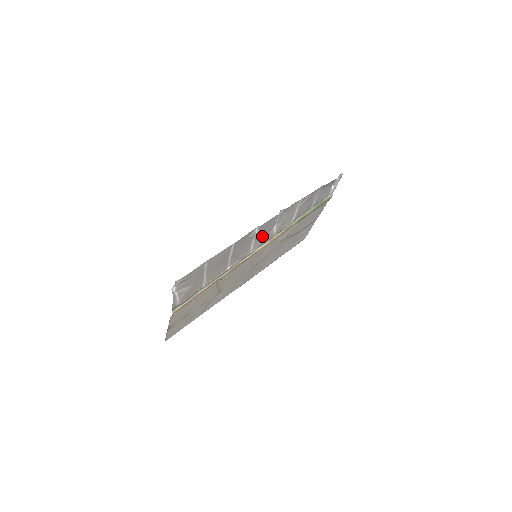
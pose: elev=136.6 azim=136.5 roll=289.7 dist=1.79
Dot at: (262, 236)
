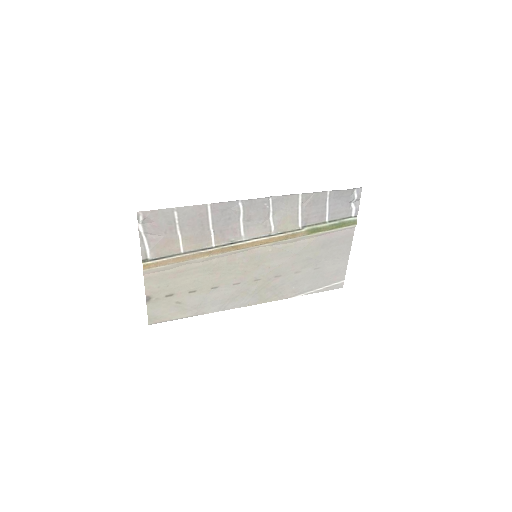
Dot at: (254, 223)
